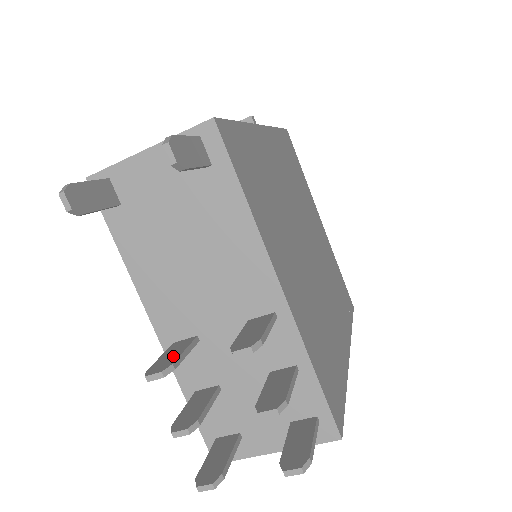
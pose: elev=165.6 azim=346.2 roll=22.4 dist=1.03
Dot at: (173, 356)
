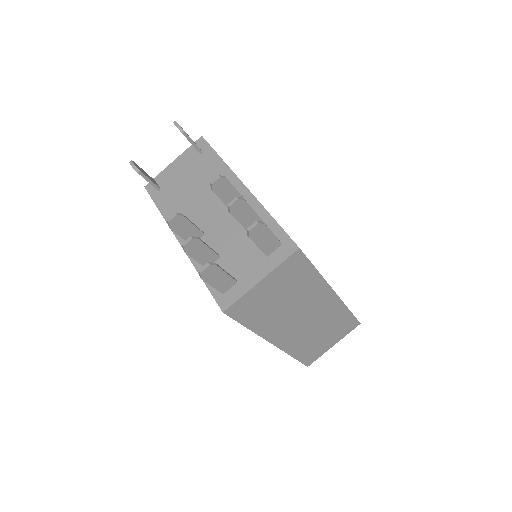
Dot at: (185, 223)
